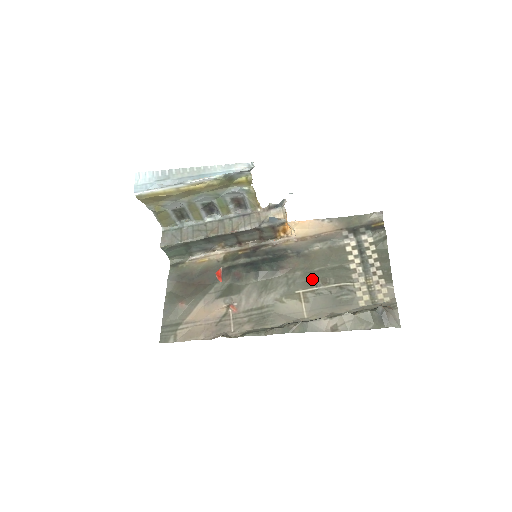
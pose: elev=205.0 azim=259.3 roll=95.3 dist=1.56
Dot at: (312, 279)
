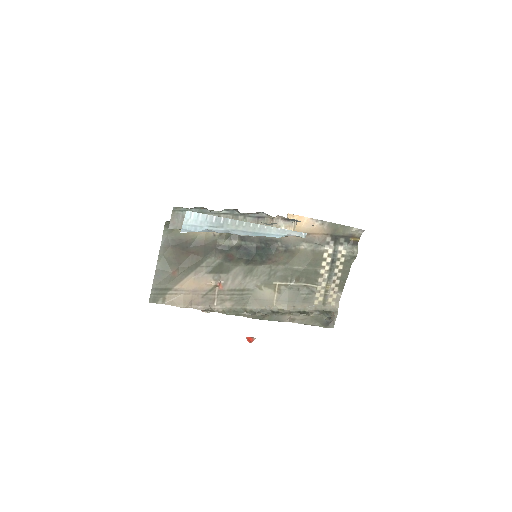
Dot at: (289, 275)
